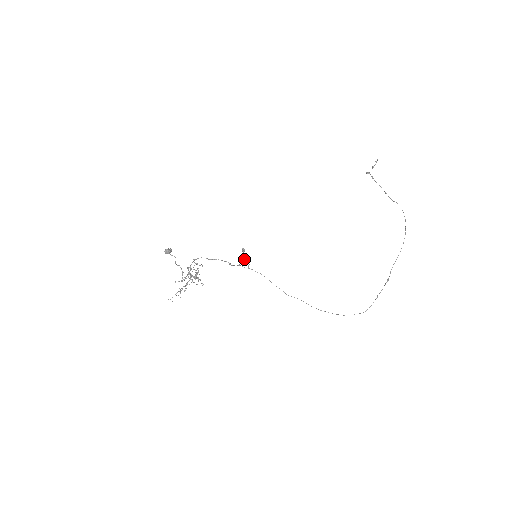
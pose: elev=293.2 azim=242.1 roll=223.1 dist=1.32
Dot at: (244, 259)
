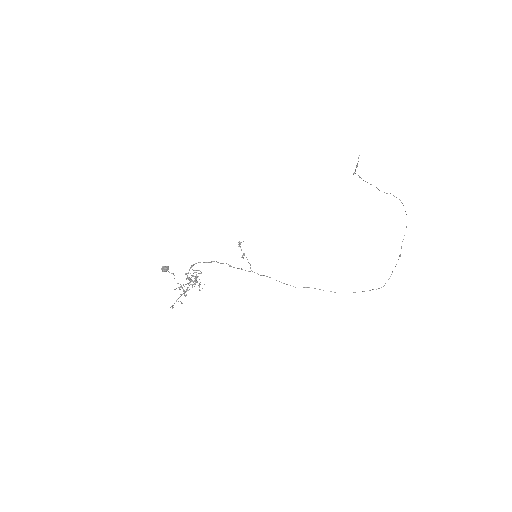
Dot at: occluded
